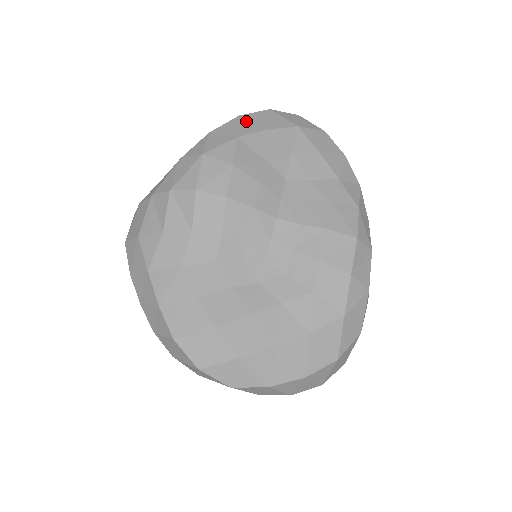
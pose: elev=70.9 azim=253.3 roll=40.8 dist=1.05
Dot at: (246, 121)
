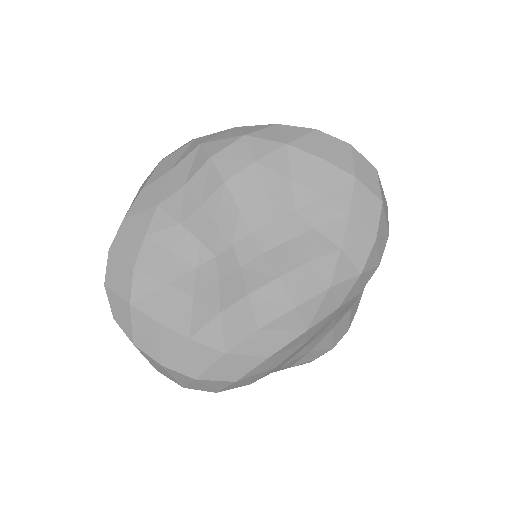
Dot at: (315, 138)
